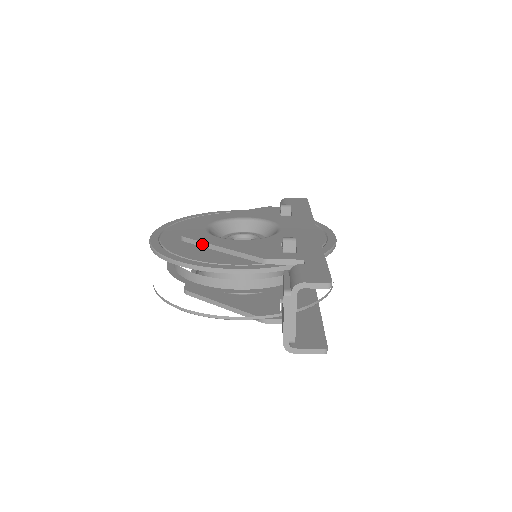
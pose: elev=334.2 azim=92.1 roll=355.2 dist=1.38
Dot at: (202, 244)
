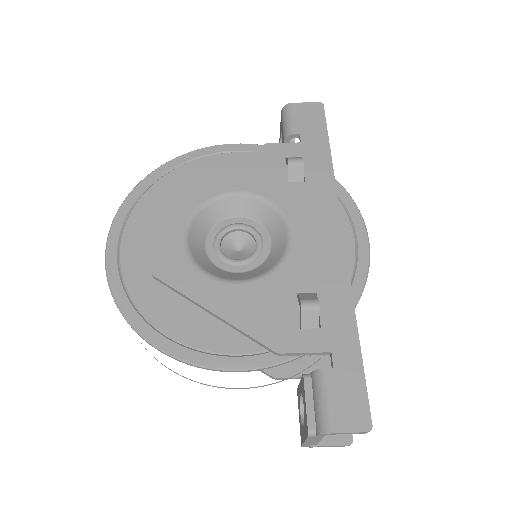
Dot at: (184, 296)
